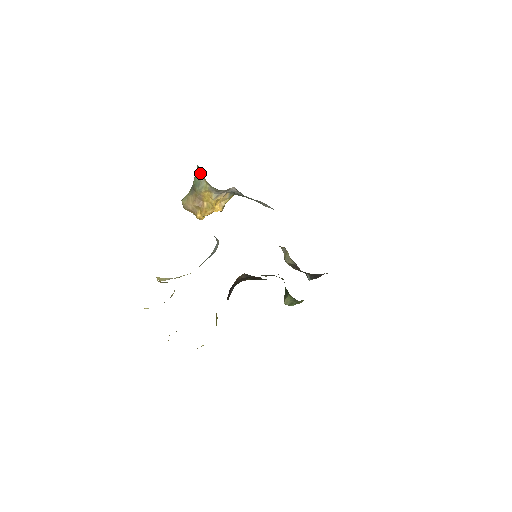
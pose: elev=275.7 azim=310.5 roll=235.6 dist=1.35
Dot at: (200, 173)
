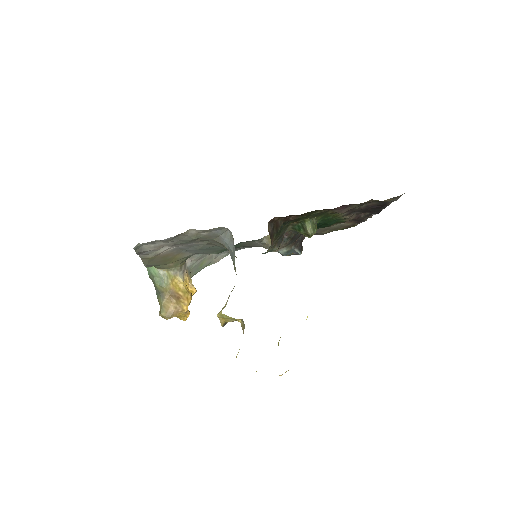
Dot at: (155, 270)
